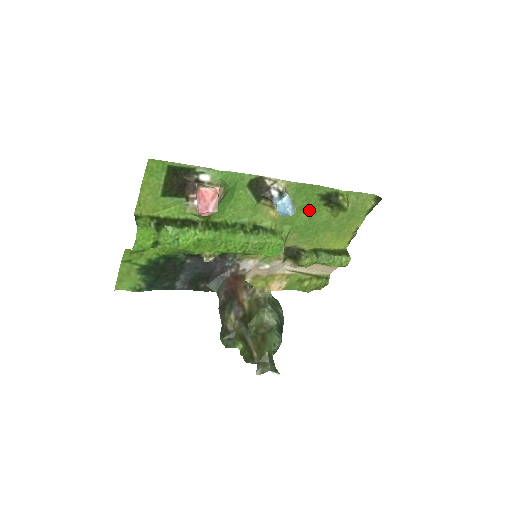
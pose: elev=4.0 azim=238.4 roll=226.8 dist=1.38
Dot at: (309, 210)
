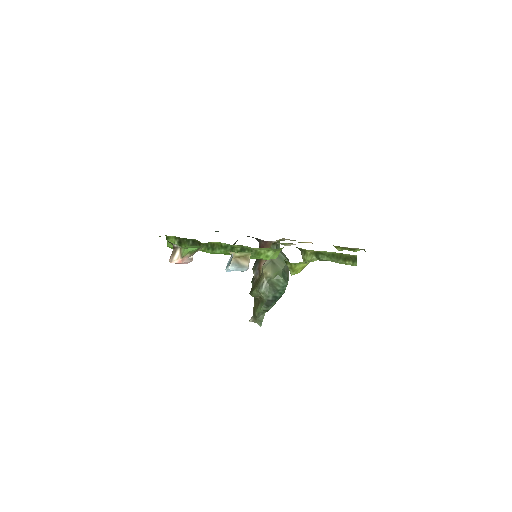
Dot at: occluded
